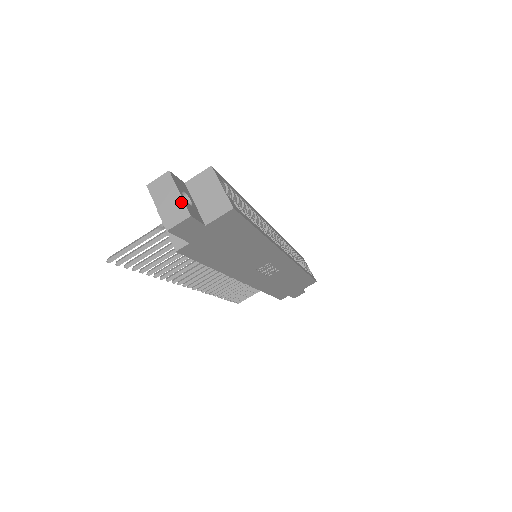
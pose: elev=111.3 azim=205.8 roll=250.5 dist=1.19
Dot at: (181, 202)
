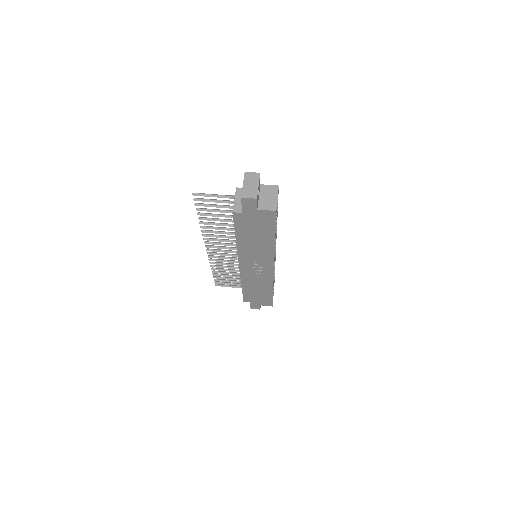
Dot at: (257, 190)
